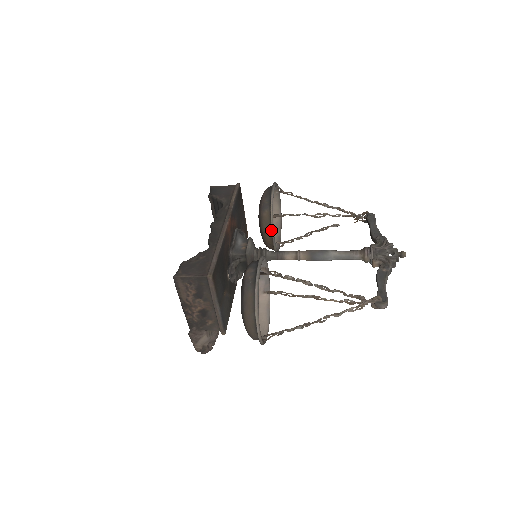
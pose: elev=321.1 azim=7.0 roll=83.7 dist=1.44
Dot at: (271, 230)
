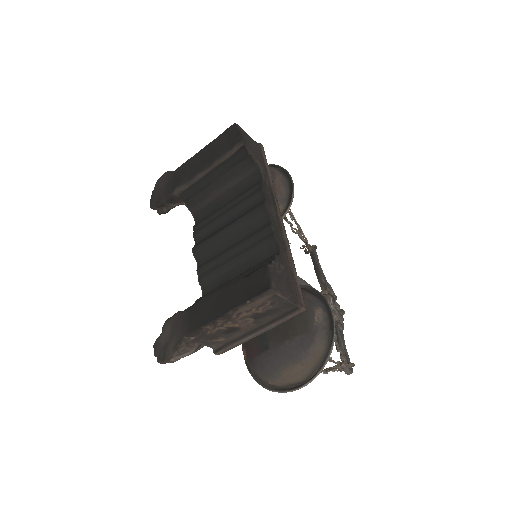
Dot at: occluded
